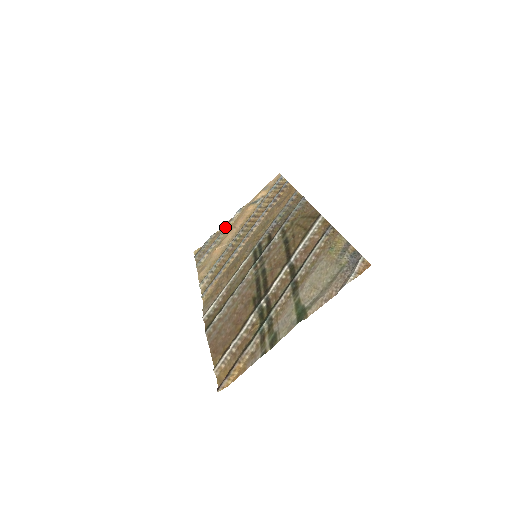
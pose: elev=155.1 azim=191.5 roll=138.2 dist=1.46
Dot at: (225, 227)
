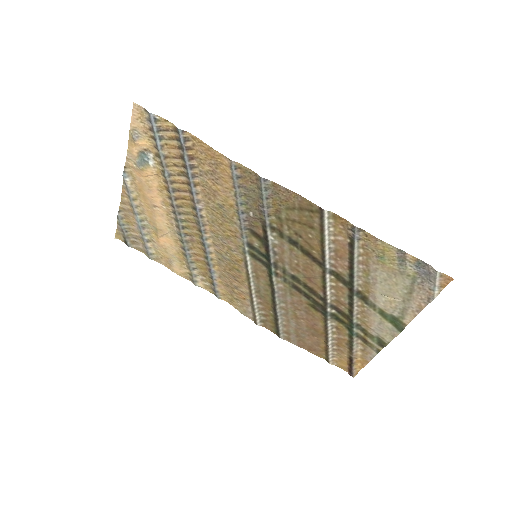
Dot at: (132, 205)
